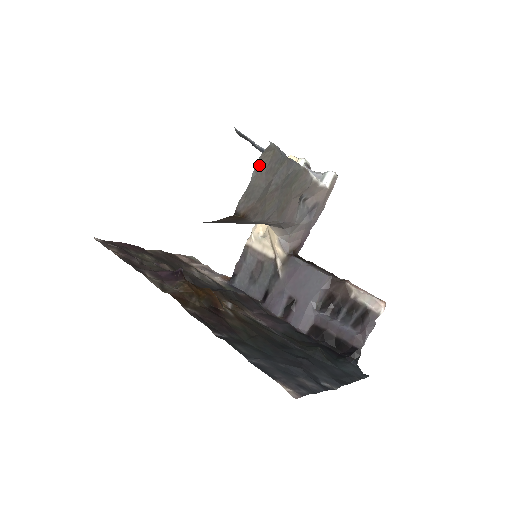
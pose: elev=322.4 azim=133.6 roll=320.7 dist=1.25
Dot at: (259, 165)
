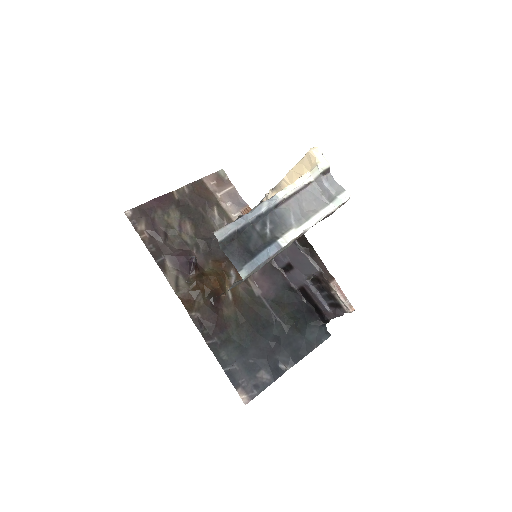
Dot at: (236, 282)
